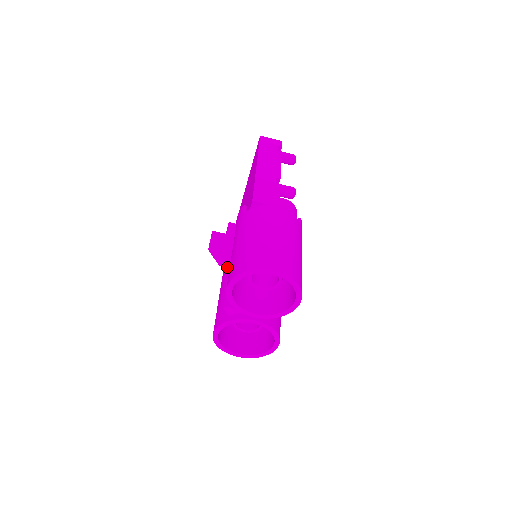
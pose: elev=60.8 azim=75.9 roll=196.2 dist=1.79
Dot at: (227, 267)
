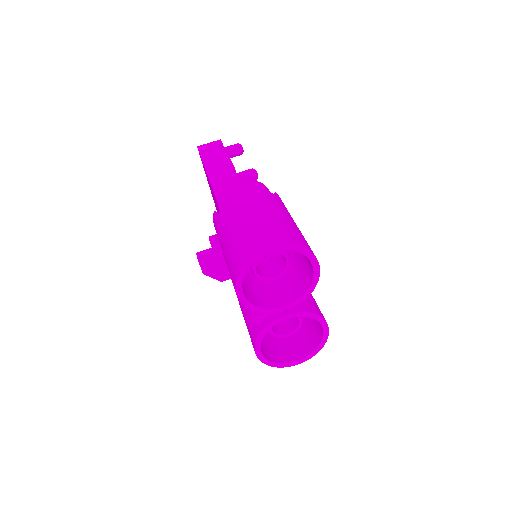
Dot at: occluded
